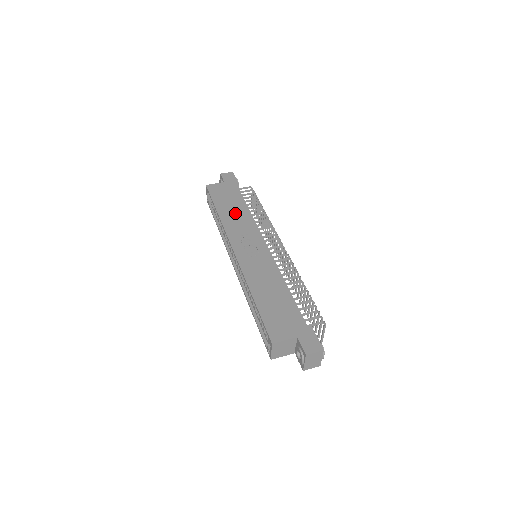
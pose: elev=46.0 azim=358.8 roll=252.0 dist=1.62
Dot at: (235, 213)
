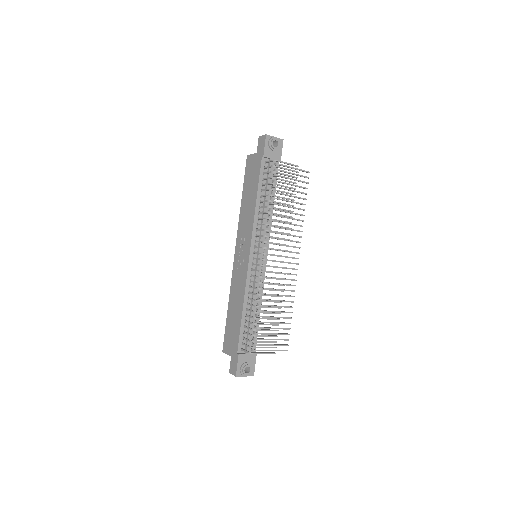
Dot at: (248, 206)
